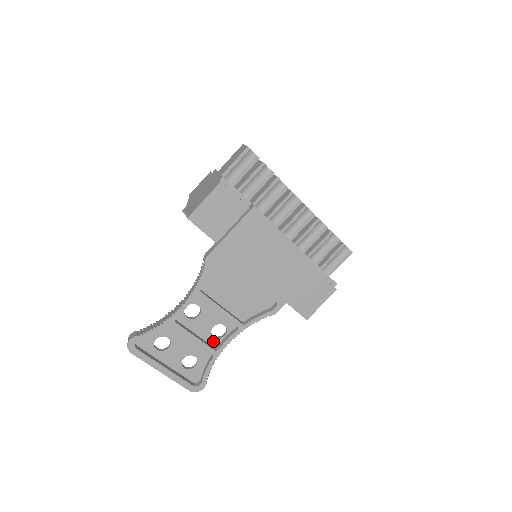
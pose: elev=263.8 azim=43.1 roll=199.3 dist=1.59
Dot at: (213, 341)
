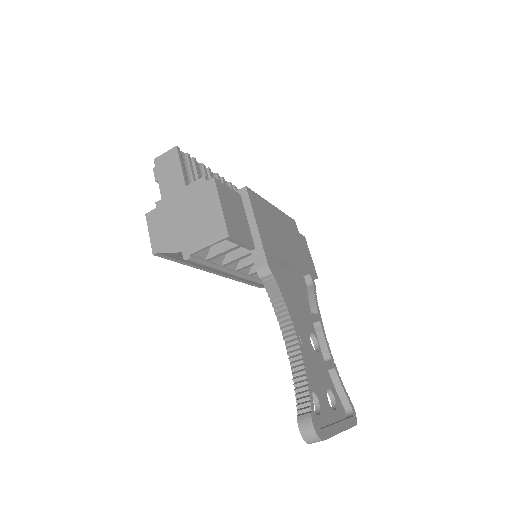
Dot at: (320, 357)
